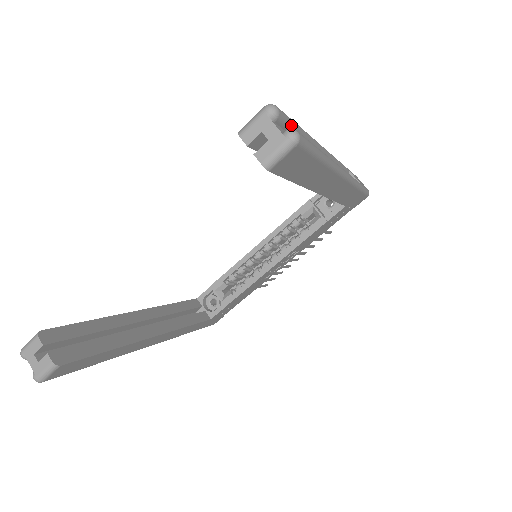
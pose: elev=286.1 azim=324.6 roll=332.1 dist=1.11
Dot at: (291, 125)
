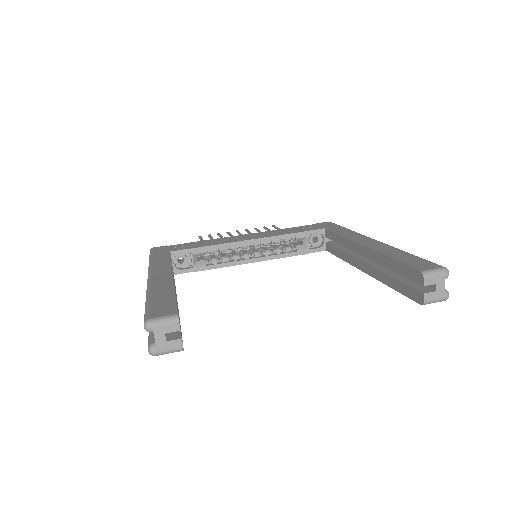
Dot at: occluded
